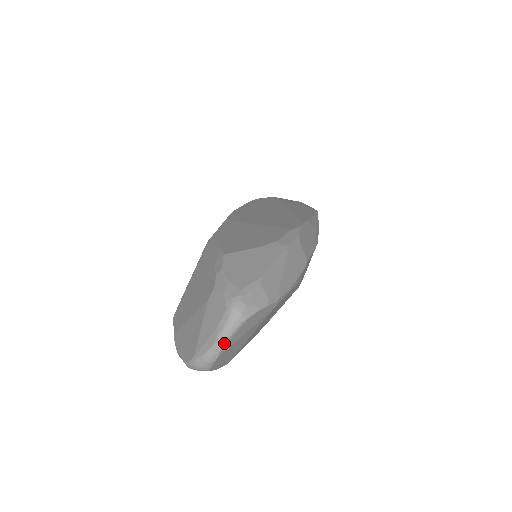
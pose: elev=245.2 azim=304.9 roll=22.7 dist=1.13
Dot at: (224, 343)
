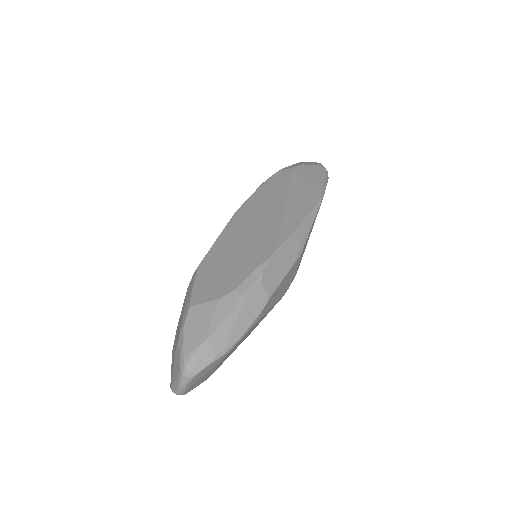
Dot at: (183, 388)
